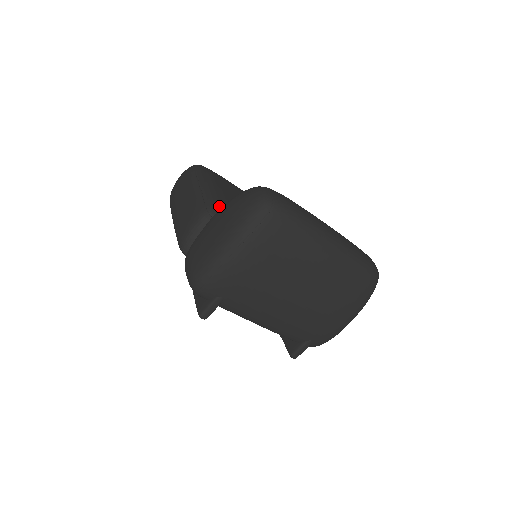
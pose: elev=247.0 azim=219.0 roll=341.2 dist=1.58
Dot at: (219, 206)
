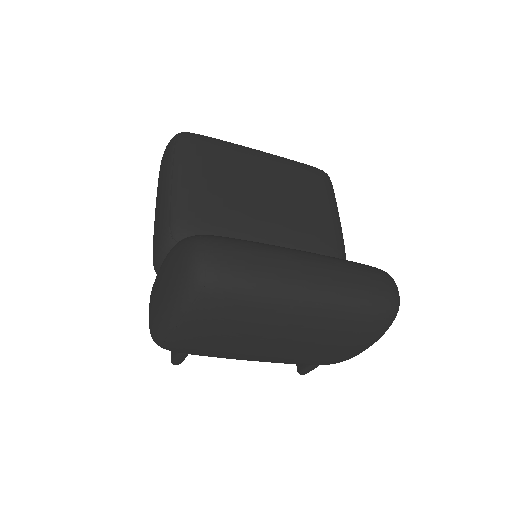
Dot at: (186, 223)
